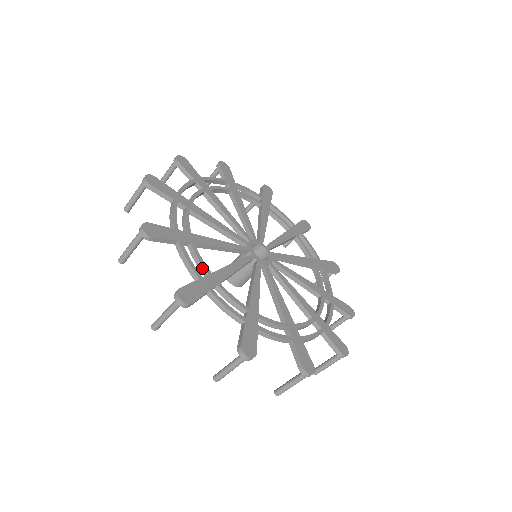
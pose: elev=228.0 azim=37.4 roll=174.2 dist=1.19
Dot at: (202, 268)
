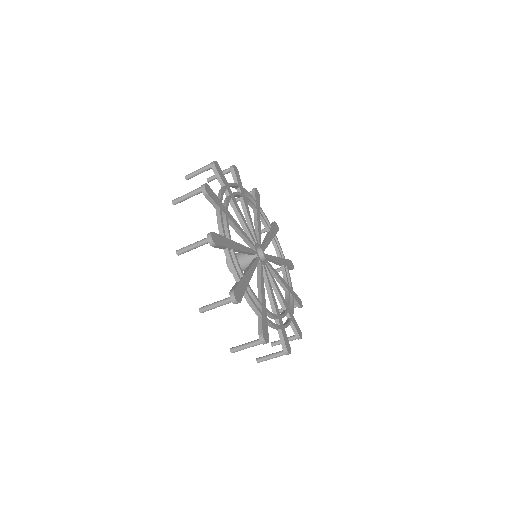
Dot at: (227, 233)
